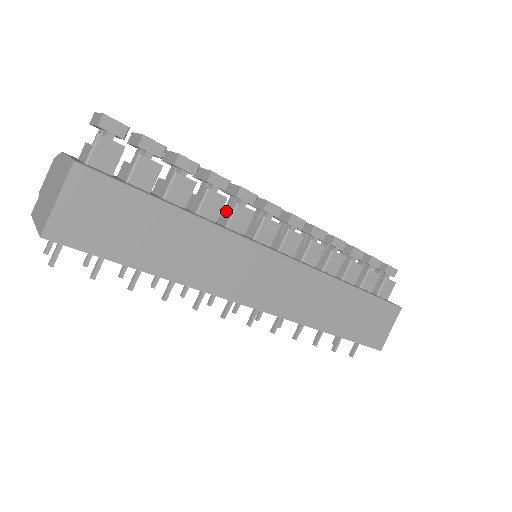
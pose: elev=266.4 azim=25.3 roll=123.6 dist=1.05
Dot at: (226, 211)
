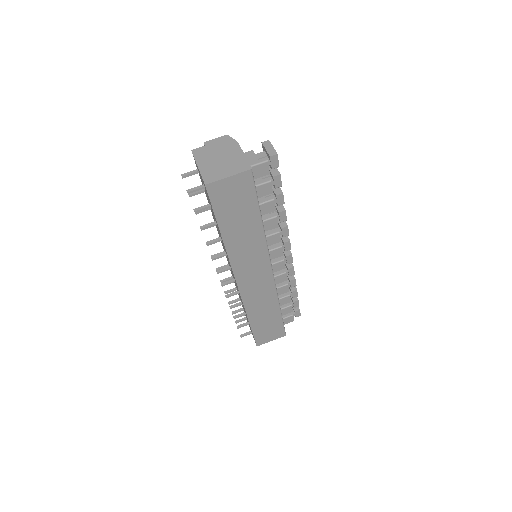
Dot at: occluded
